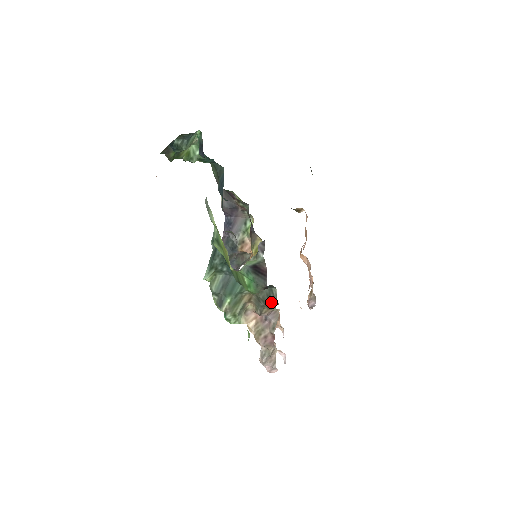
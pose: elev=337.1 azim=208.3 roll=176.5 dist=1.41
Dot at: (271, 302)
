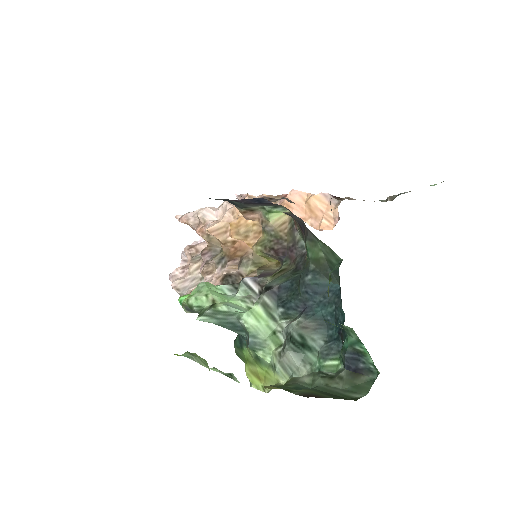
Dot at: occluded
